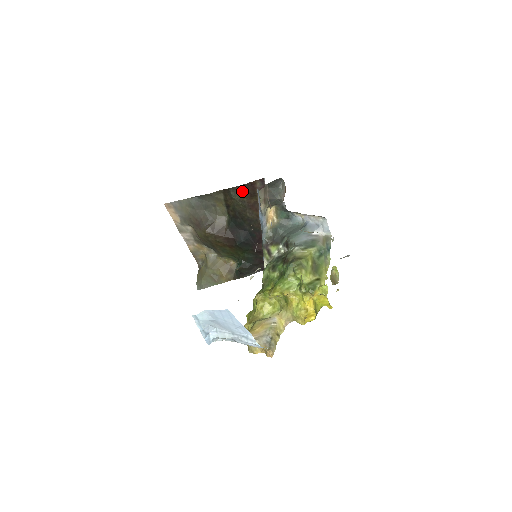
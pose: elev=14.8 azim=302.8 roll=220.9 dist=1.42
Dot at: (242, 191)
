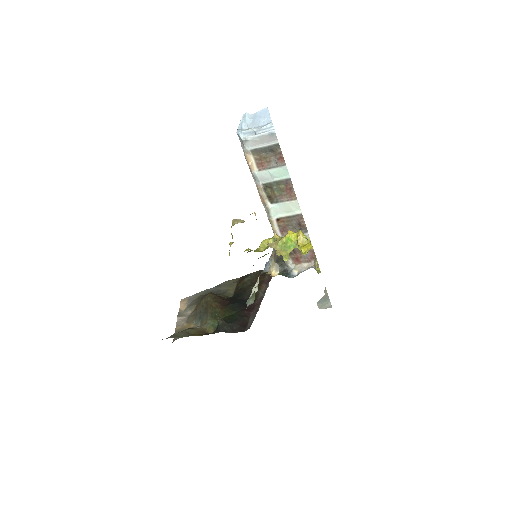
Dot at: (255, 275)
